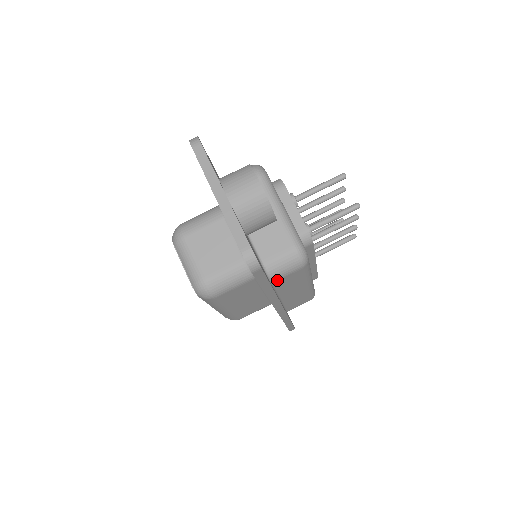
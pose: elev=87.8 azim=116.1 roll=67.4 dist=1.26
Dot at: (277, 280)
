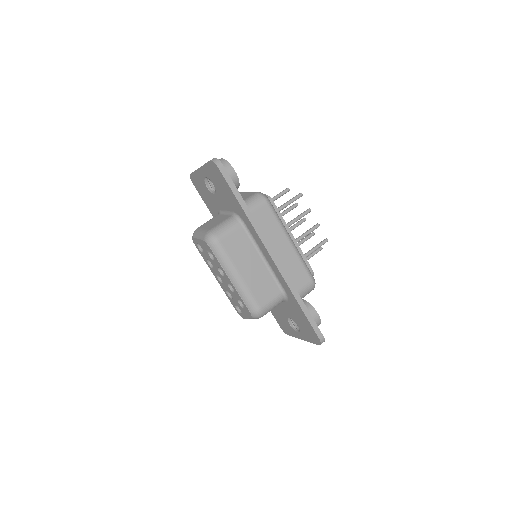
Dot at: (253, 212)
